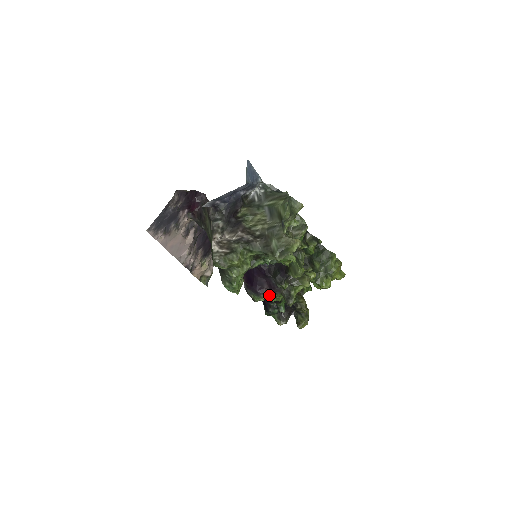
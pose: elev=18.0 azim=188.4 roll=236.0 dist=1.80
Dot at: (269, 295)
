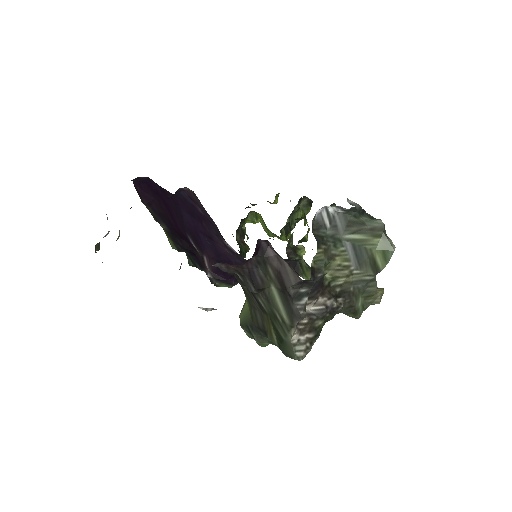
Dot at: occluded
